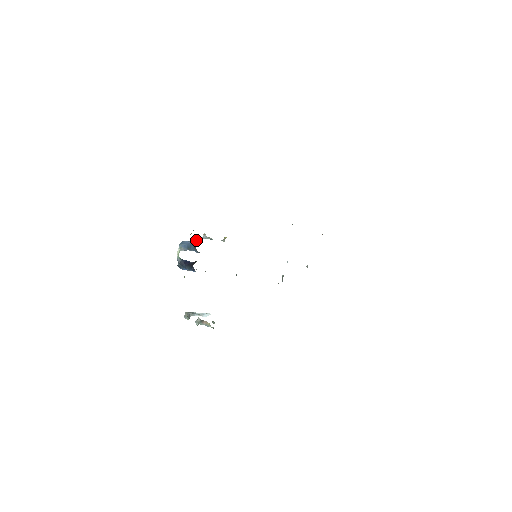
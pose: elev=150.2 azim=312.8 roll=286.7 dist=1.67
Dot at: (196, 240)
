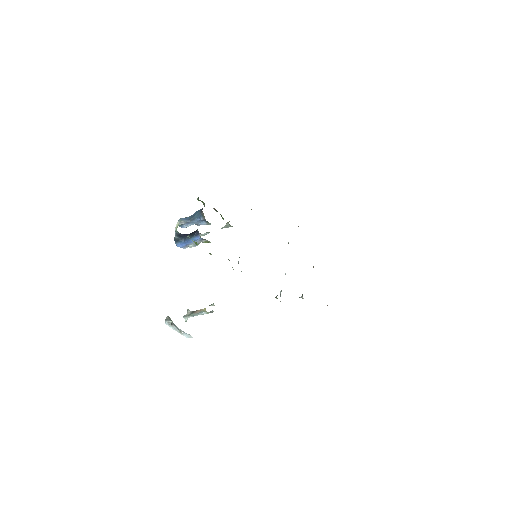
Dot at: occluded
